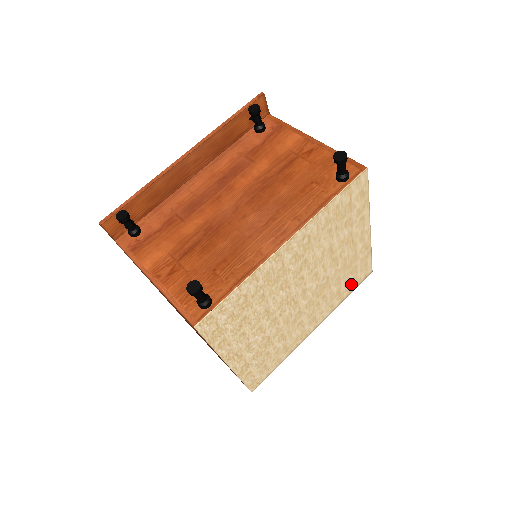
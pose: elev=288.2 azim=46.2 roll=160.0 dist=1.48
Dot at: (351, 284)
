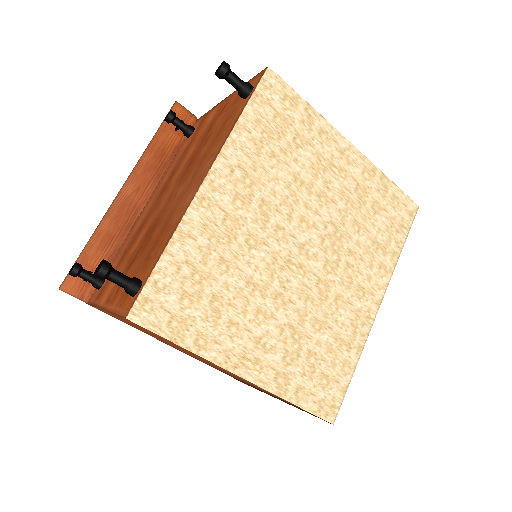
Dot at: (391, 229)
